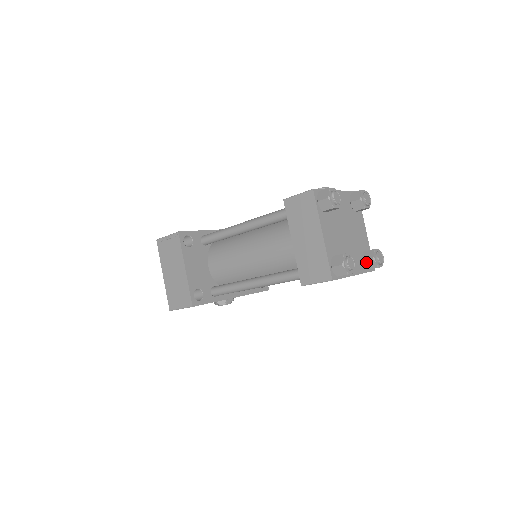
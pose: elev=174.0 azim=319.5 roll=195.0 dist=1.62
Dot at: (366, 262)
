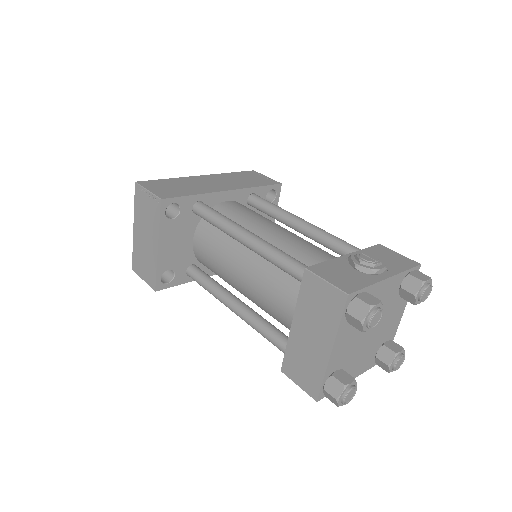
Dot at: (379, 360)
